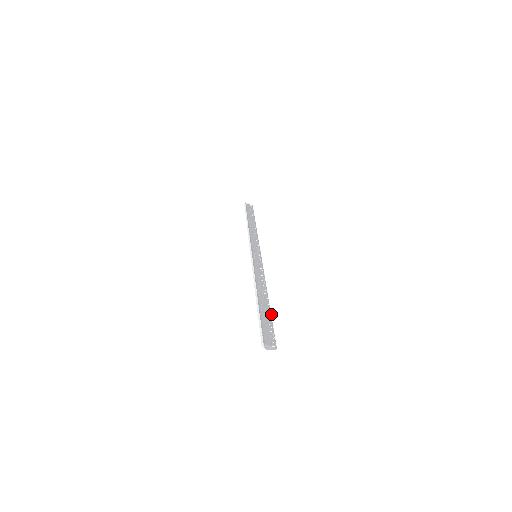
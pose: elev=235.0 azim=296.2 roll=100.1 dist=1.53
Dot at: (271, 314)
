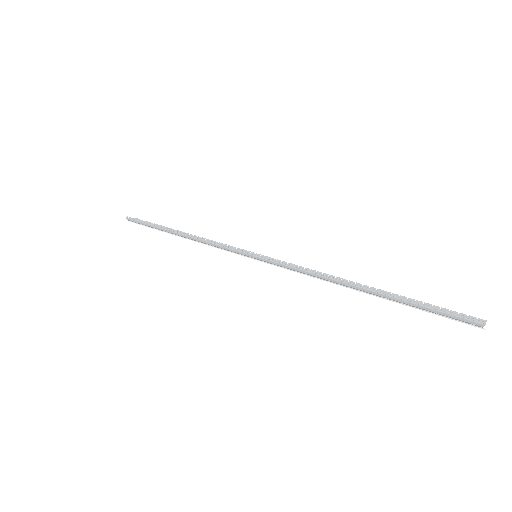
Dot at: occluded
